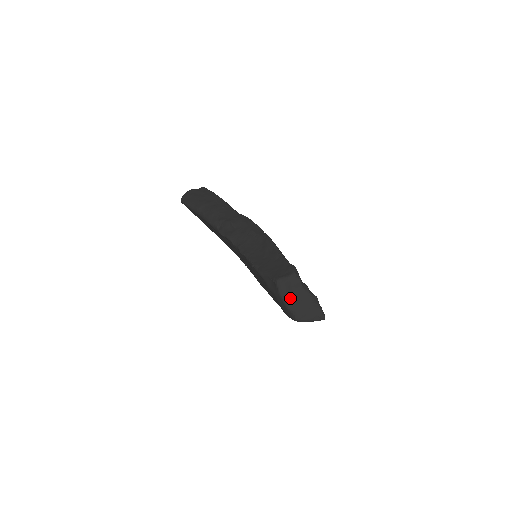
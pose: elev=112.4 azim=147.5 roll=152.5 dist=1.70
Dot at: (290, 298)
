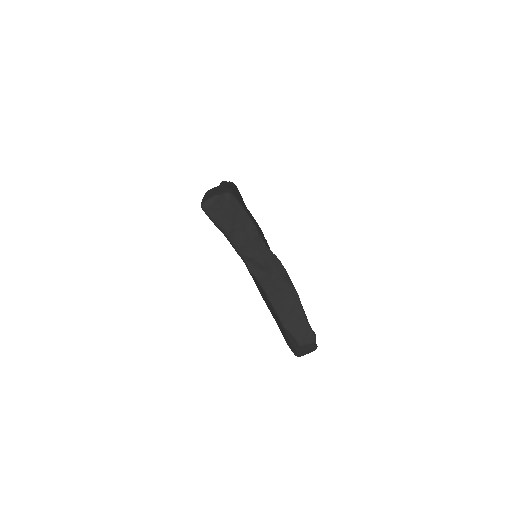
Dot at: (303, 352)
